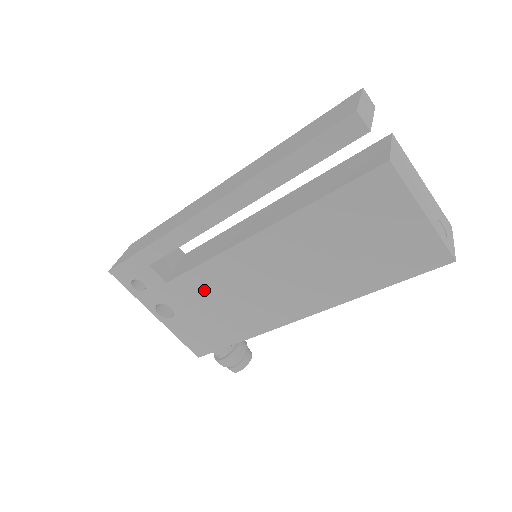
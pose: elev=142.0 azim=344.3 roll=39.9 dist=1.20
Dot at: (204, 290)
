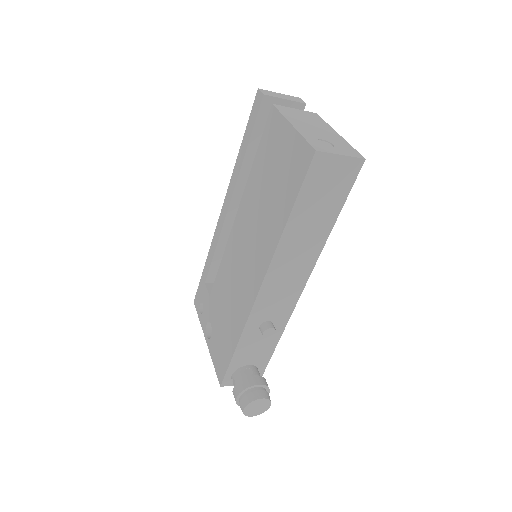
Dot at: (222, 292)
